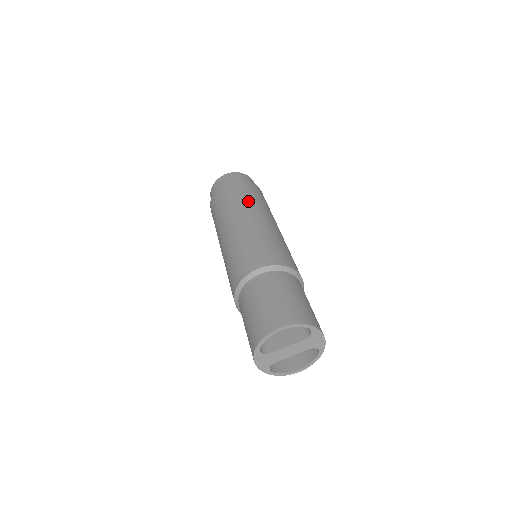
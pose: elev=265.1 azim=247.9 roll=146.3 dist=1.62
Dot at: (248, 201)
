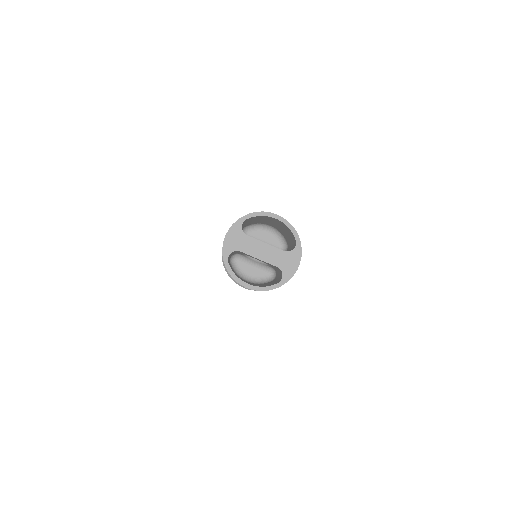
Dot at: occluded
